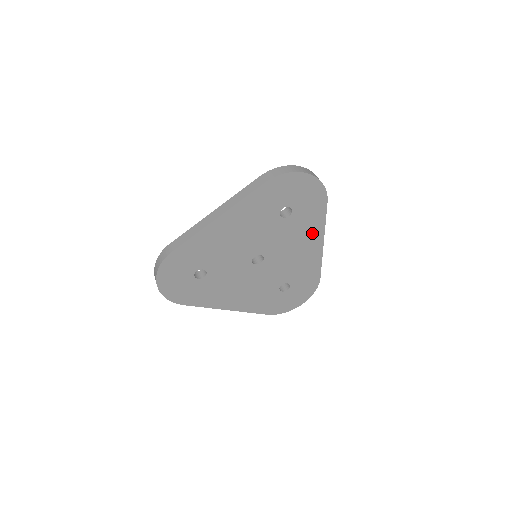
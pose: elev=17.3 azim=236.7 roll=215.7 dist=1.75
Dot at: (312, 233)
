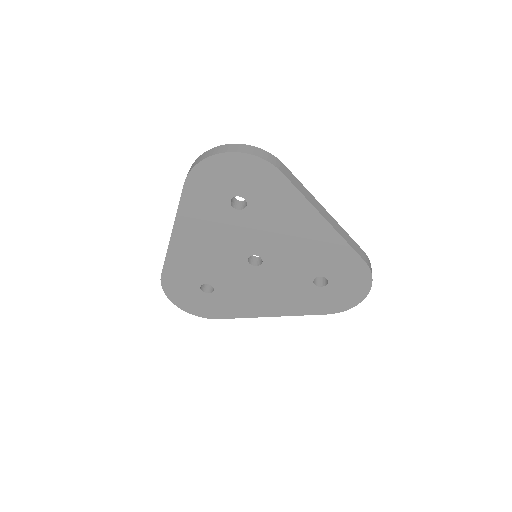
Dot at: (297, 214)
